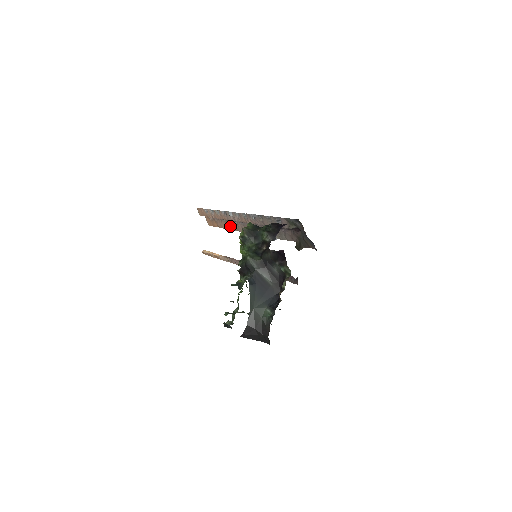
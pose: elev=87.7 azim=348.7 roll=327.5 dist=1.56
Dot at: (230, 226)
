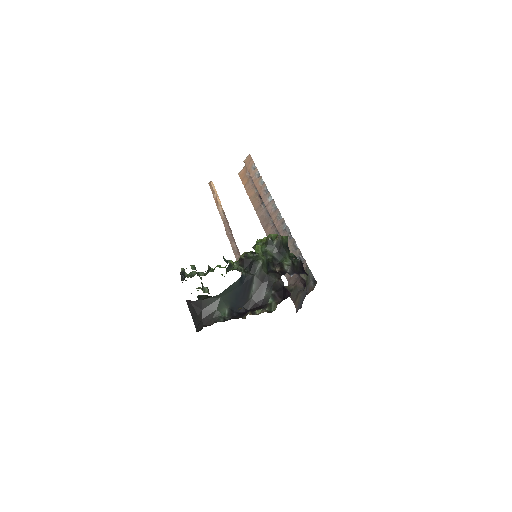
Dot at: (255, 200)
